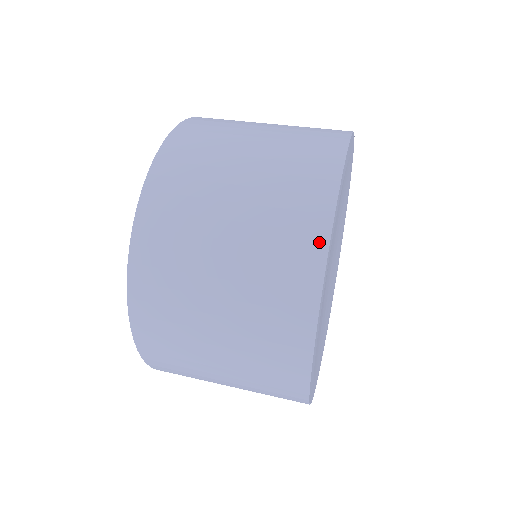
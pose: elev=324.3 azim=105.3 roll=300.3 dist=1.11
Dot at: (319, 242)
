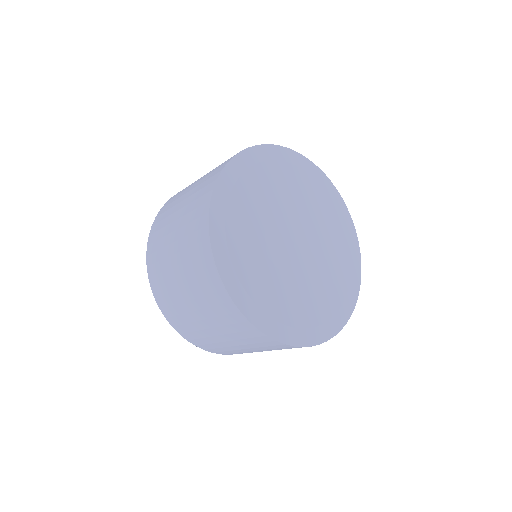
Dot at: occluded
